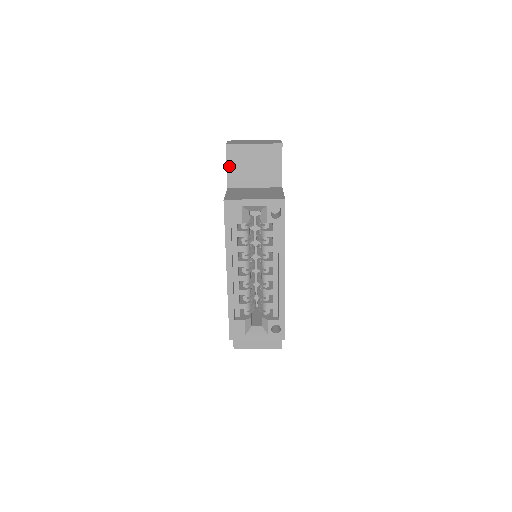
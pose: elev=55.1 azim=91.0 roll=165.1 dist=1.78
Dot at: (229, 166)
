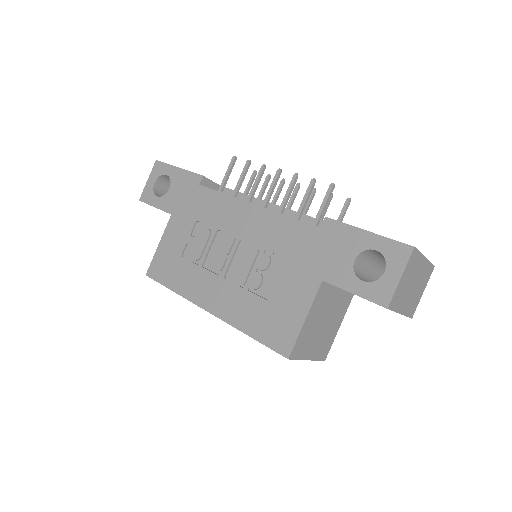
Dot at: occluded
